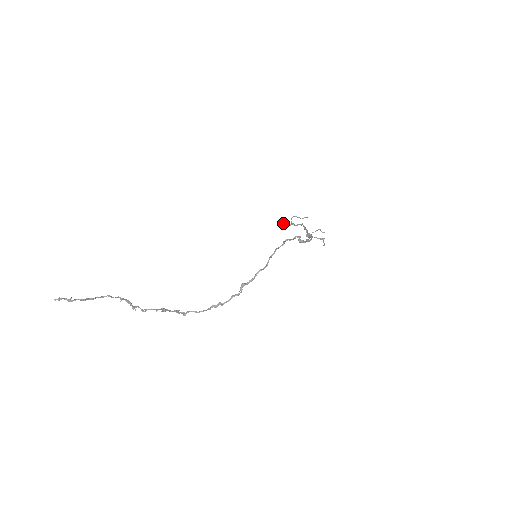
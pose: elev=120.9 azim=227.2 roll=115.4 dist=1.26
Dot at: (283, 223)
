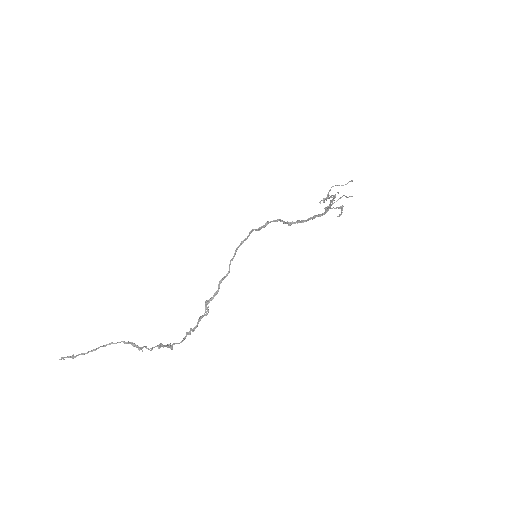
Dot at: occluded
